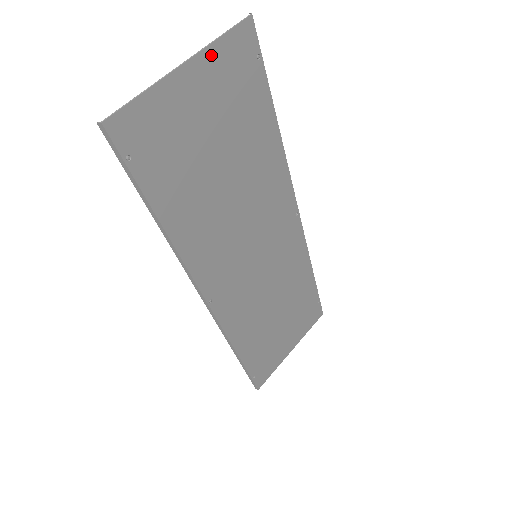
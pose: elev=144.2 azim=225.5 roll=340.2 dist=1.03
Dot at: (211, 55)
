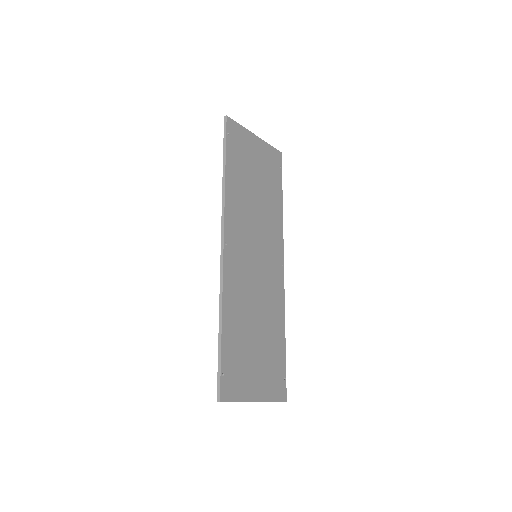
Dot at: (265, 145)
